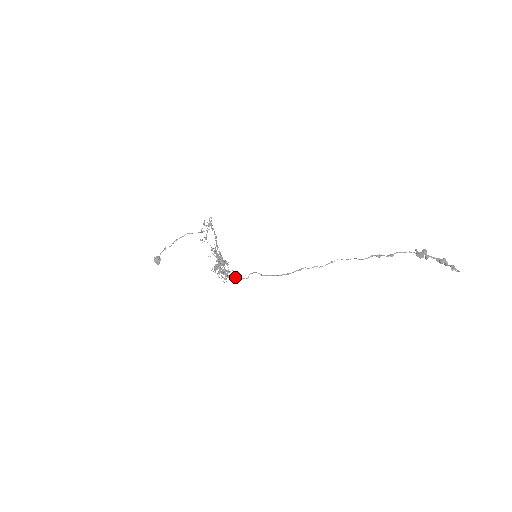
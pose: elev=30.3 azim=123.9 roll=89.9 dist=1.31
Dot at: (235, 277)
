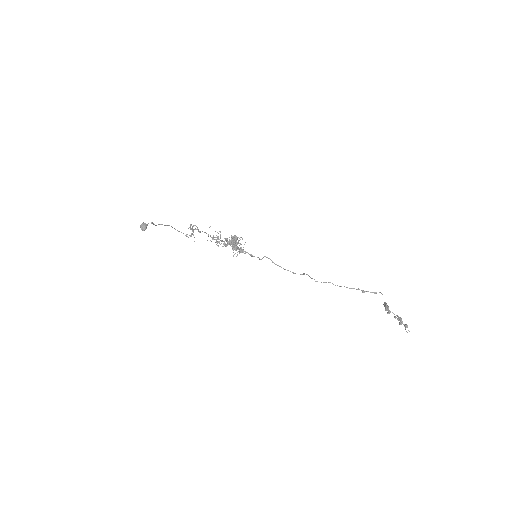
Dot at: occluded
